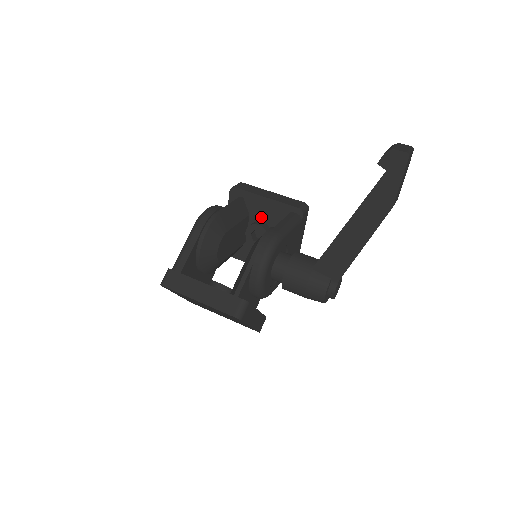
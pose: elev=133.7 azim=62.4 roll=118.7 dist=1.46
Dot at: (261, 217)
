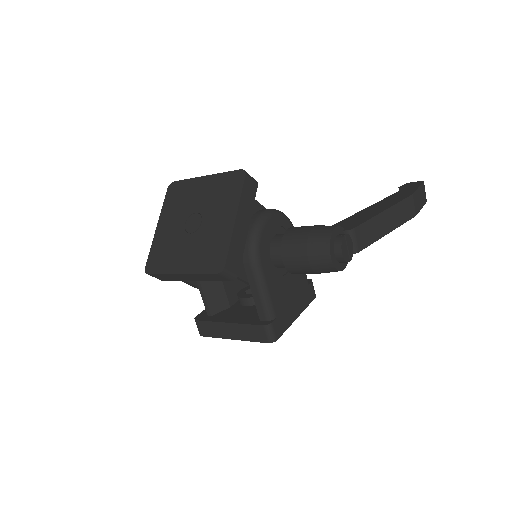
Dot at: occluded
